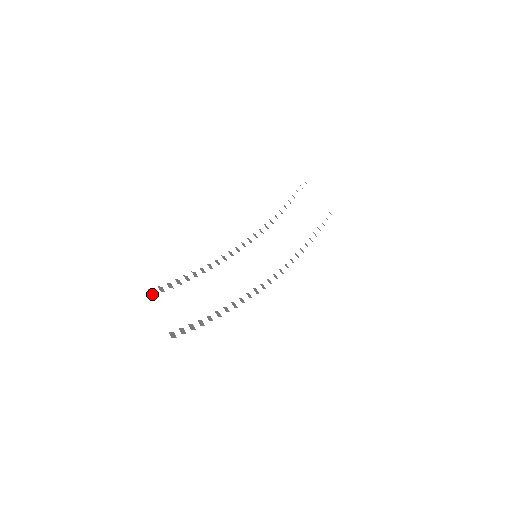
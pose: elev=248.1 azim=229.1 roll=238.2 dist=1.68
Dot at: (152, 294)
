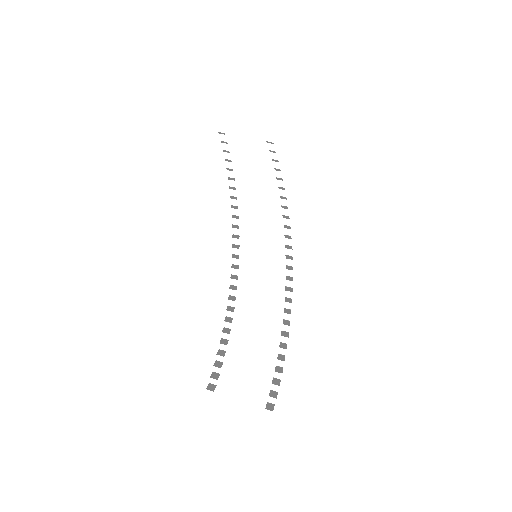
Dot at: (213, 389)
